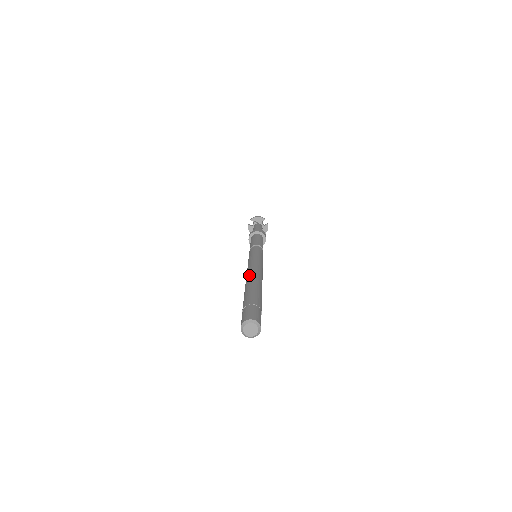
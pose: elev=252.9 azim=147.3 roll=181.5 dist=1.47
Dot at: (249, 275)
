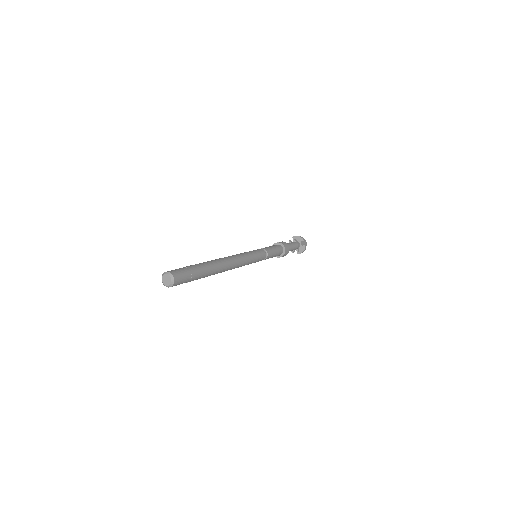
Dot at: (220, 258)
